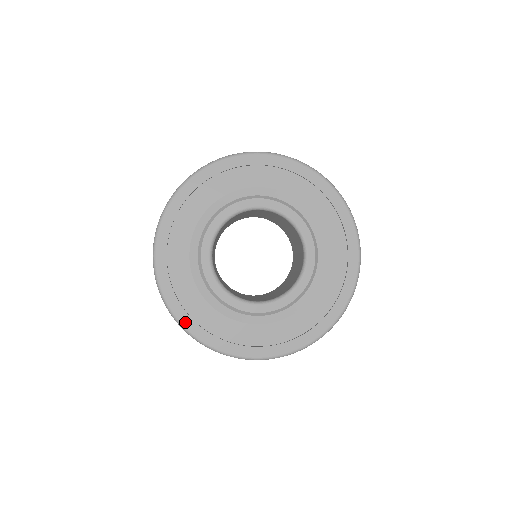
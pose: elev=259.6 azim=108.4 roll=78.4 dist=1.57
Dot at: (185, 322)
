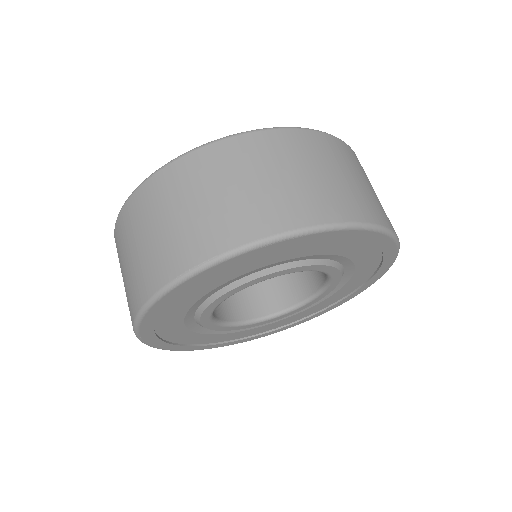
Dot at: (144, 327)
